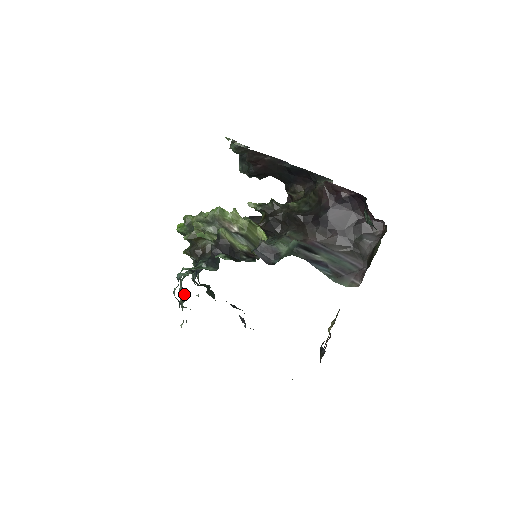
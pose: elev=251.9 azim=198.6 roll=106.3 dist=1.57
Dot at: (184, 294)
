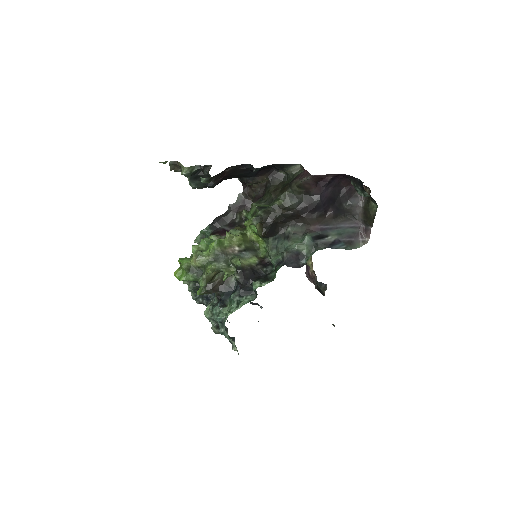
Dot at: occluded
